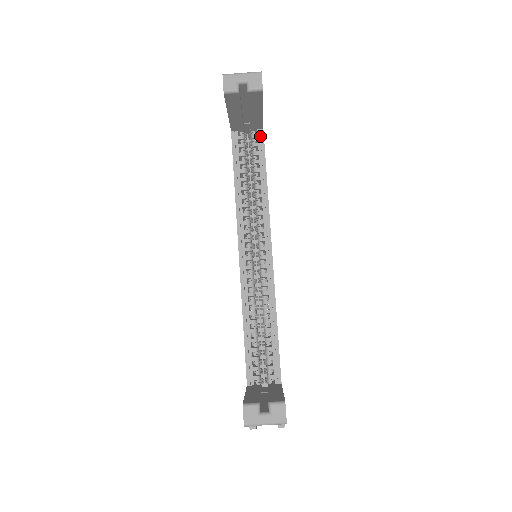
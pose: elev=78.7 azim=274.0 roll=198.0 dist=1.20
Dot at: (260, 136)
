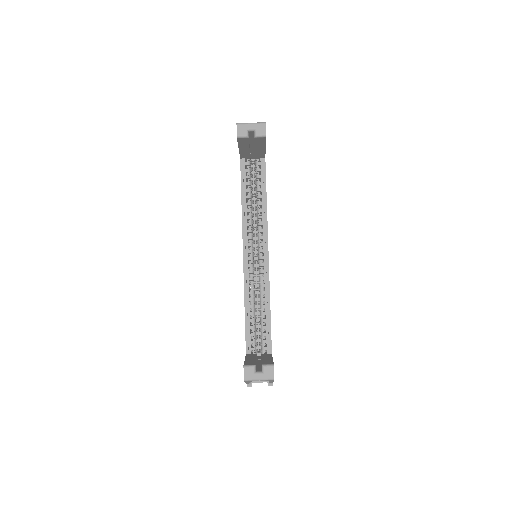
Dot at: (263, 163)
